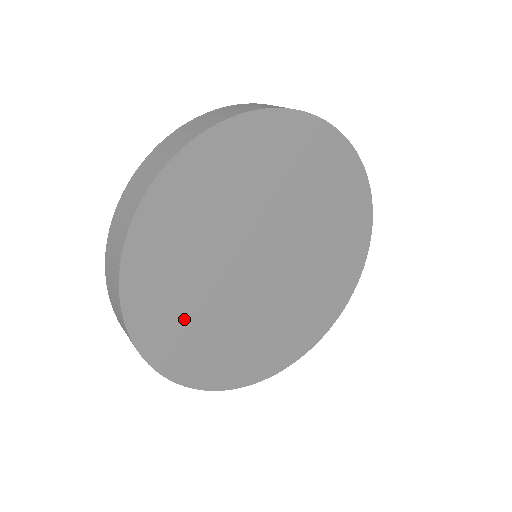
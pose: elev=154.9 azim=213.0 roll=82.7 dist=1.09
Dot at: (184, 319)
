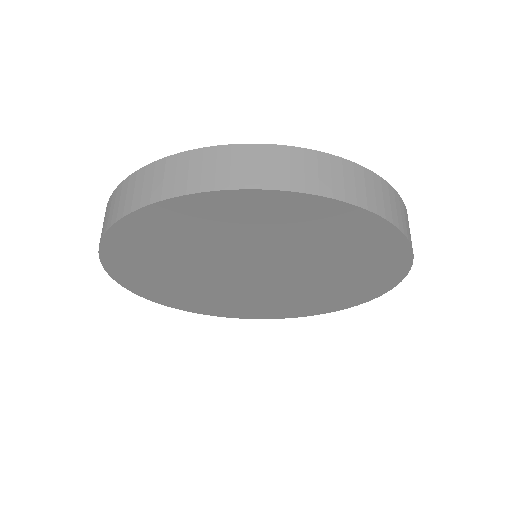
Dot at: (220, 303)
